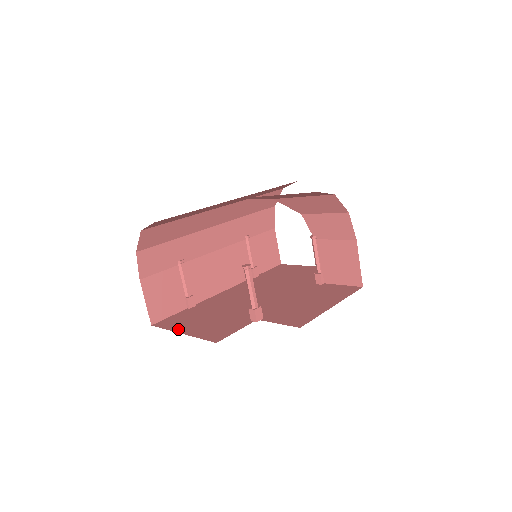
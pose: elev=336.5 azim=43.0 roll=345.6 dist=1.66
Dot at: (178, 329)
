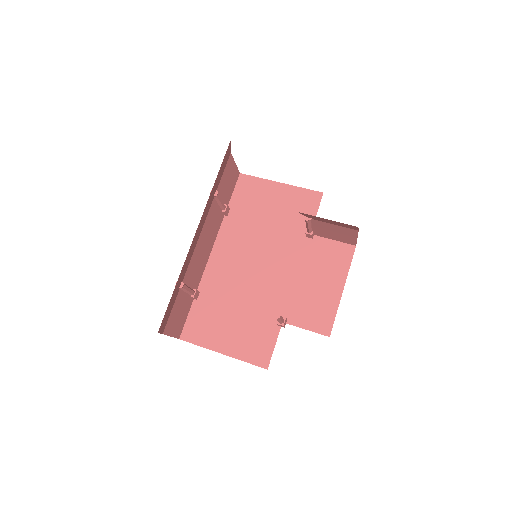
Dot at: (214, 346)
